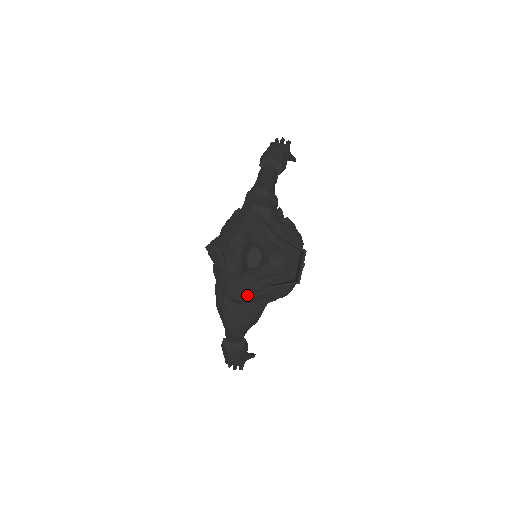
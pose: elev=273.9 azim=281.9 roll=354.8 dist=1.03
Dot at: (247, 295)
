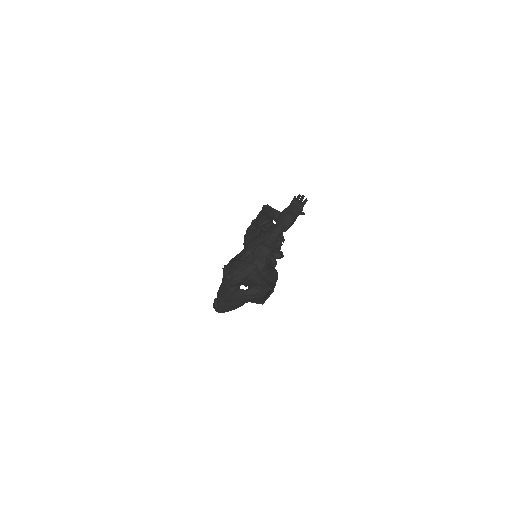
Dot at: (233, 301)
